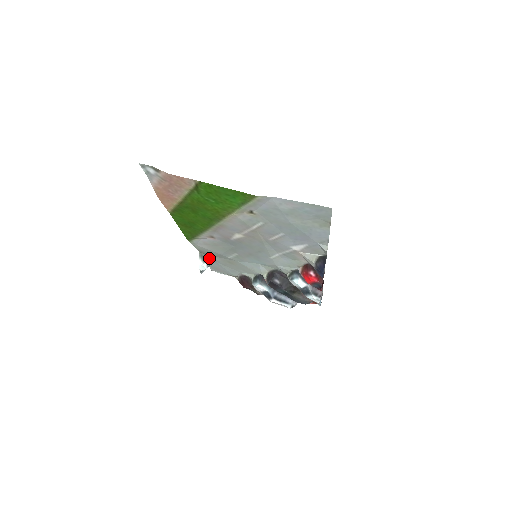
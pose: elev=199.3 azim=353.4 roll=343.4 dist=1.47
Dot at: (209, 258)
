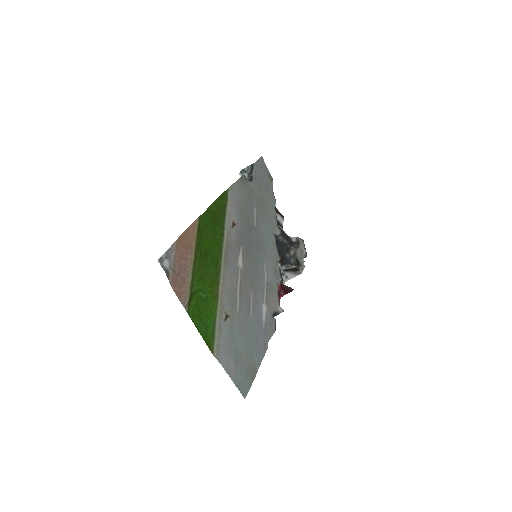
Dot at: (250, 180)
